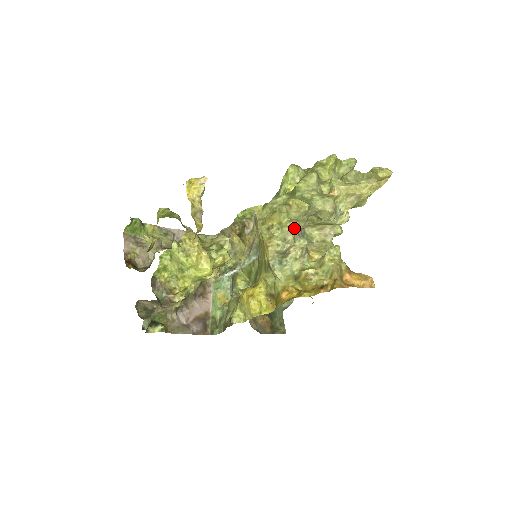
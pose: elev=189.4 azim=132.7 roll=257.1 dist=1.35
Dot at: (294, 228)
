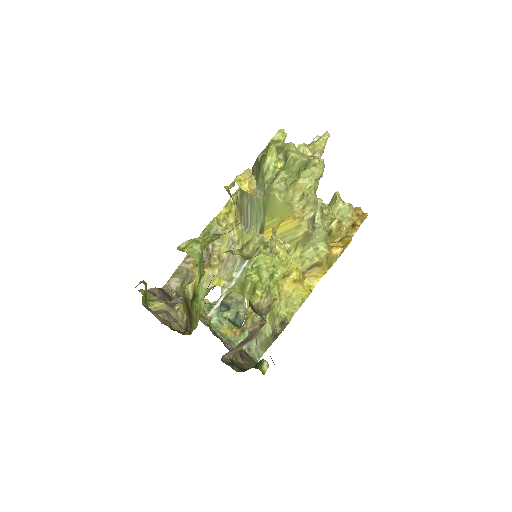
Dot at: (316, 188)
